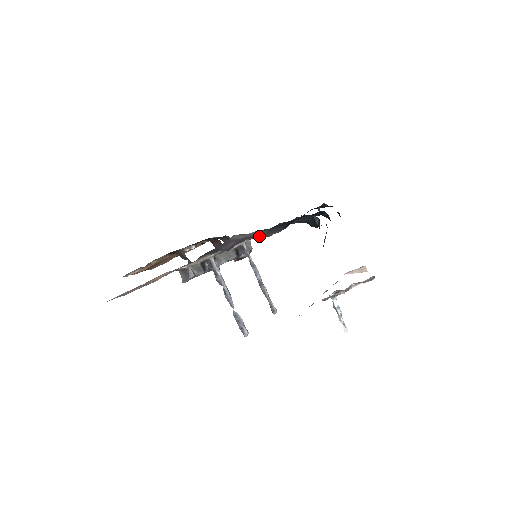
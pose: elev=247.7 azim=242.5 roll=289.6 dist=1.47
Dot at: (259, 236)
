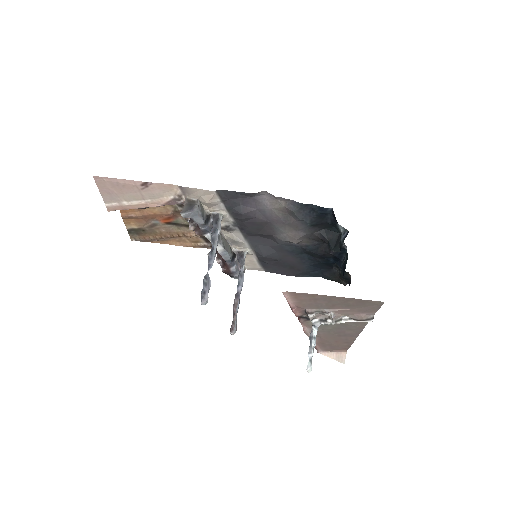
Dot at: (278, 225)
